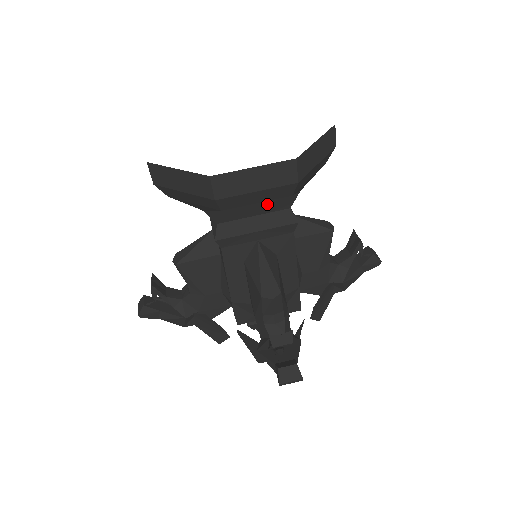
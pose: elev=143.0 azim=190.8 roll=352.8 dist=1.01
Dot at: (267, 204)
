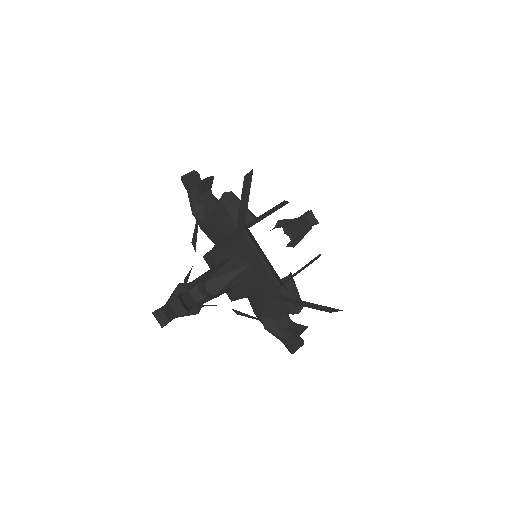
Dot at: (272, 267)
